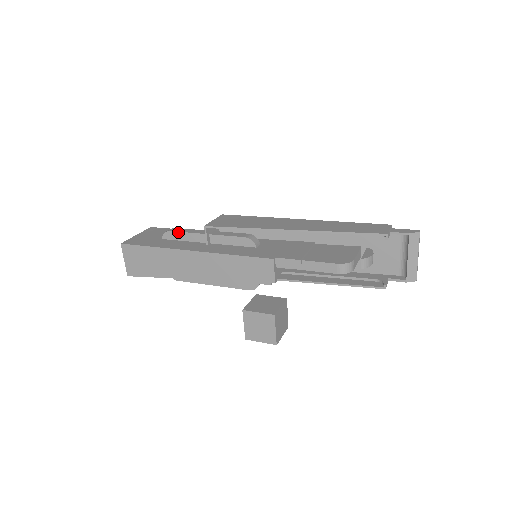
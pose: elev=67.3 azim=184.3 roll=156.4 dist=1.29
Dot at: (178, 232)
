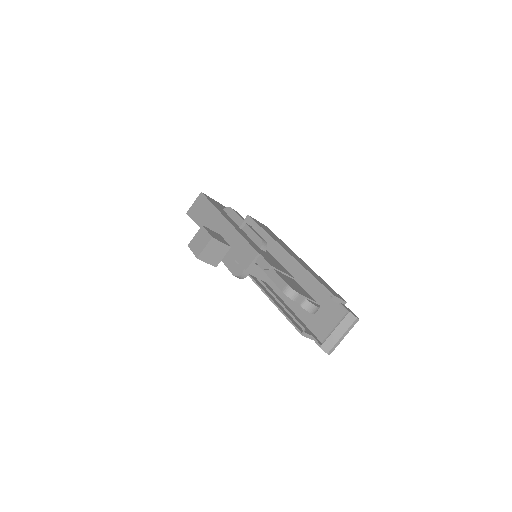
Dot at: (234, 211)
